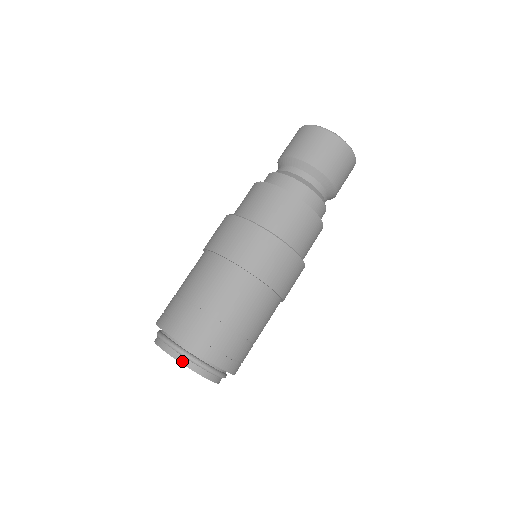
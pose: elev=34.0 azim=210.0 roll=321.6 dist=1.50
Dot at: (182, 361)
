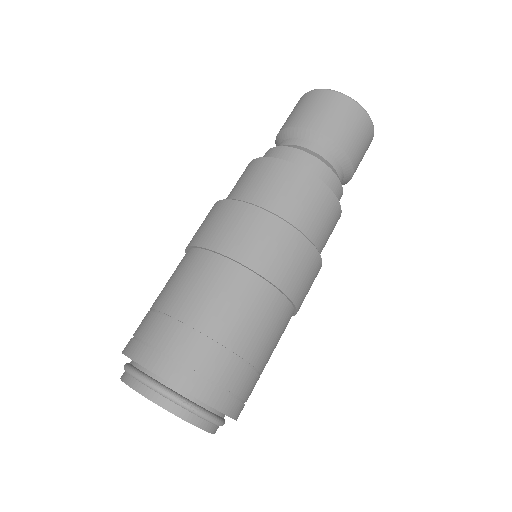
Dot at: (163, 404)
